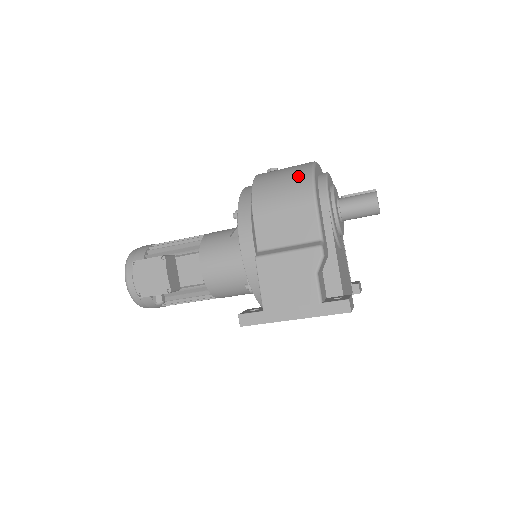
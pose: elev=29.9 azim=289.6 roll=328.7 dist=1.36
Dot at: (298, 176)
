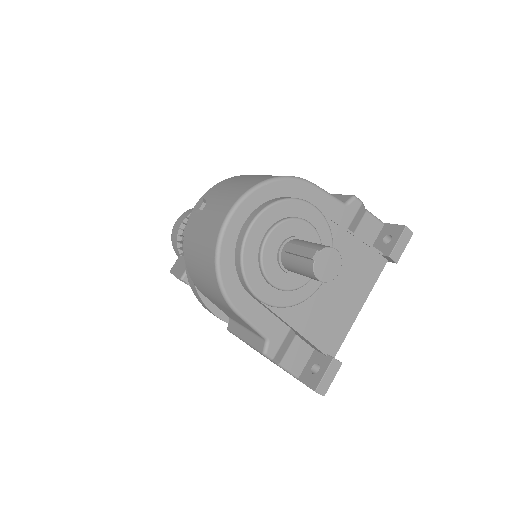
Dot at: (207, 272)
